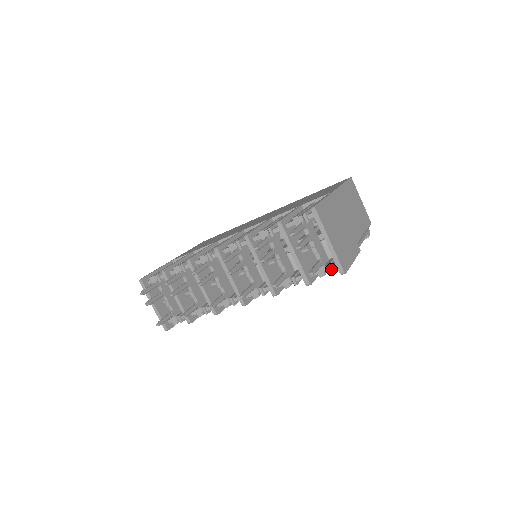
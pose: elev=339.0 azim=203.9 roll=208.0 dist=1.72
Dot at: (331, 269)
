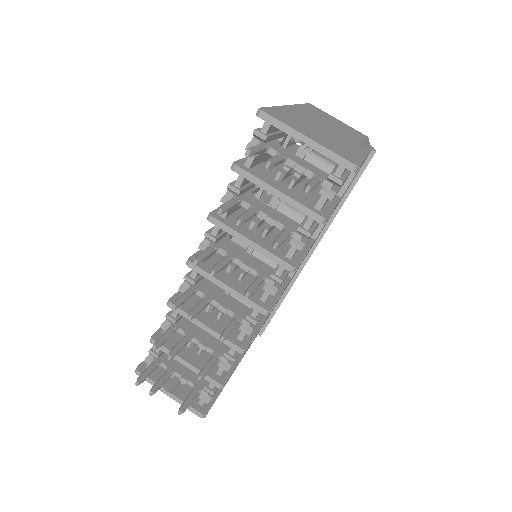
Dot at: (337, 178)
